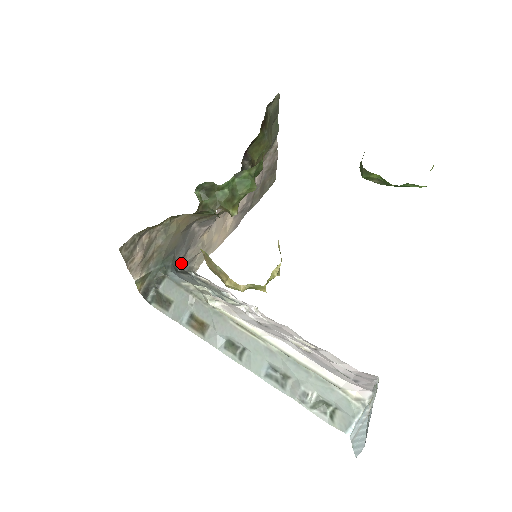
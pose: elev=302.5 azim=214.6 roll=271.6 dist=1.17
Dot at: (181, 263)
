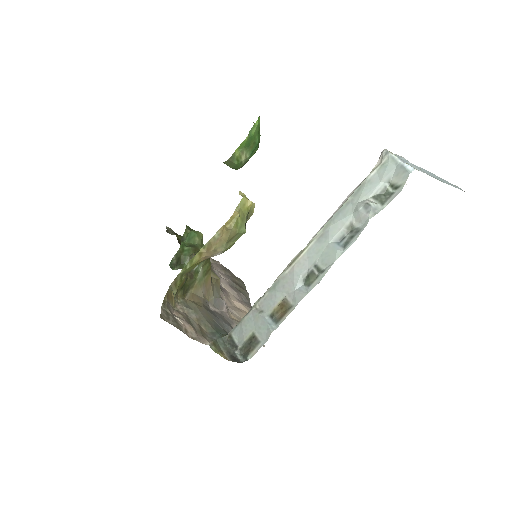
Dot at: occluded
